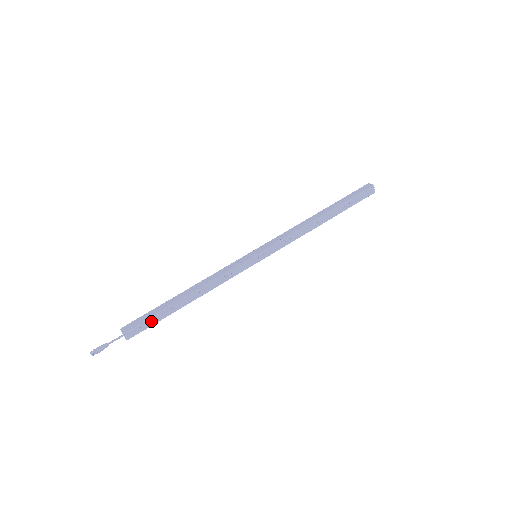
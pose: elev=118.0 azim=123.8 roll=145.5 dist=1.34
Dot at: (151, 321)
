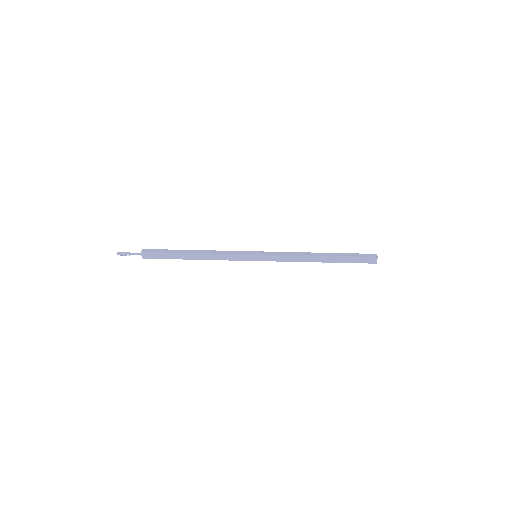
Dot at: (162, 256)
